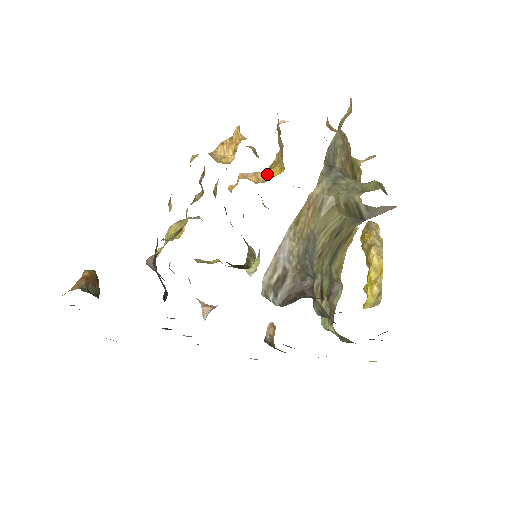
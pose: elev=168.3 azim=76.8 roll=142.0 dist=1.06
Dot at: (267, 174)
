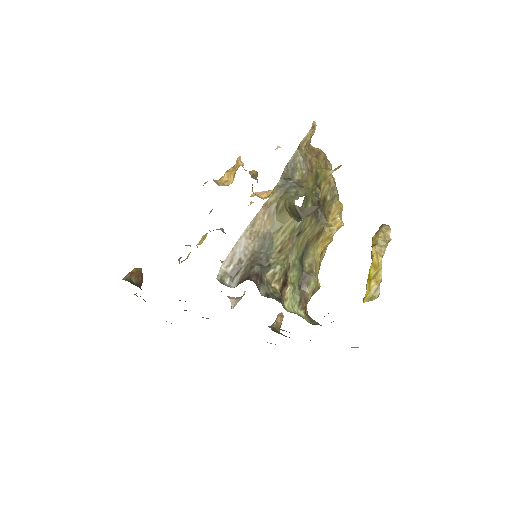
Dot at: occluded
